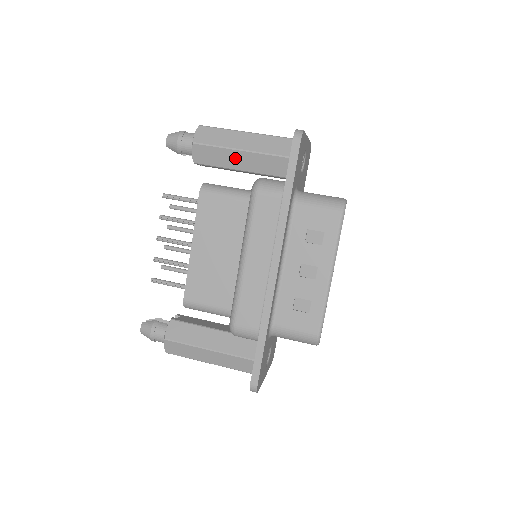
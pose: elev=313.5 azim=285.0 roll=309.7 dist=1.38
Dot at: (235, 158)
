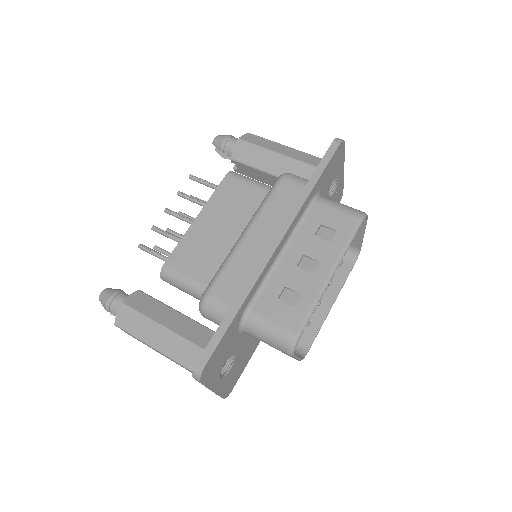
Dot at: (271, 161)
